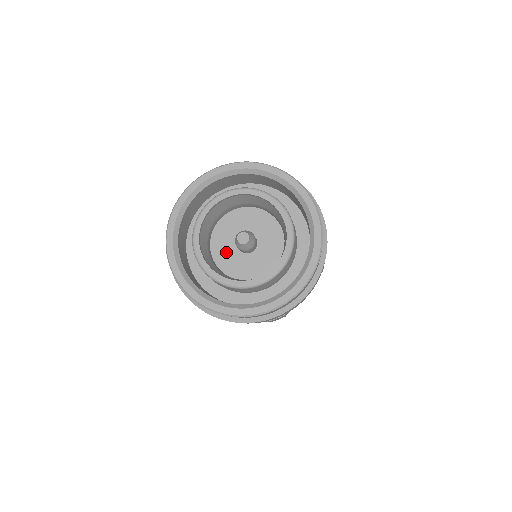
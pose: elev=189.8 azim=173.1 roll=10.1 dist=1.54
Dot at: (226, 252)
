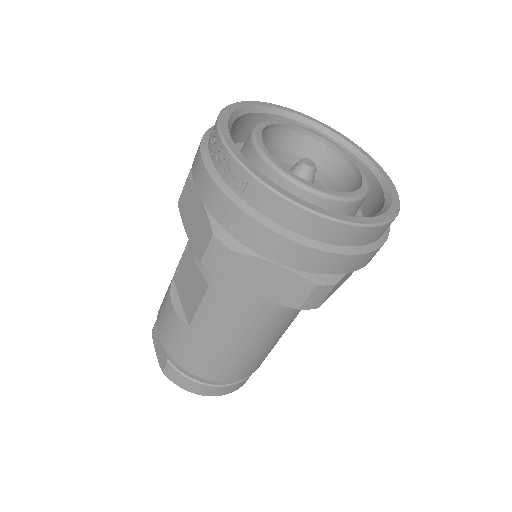
Dot at: occluded
